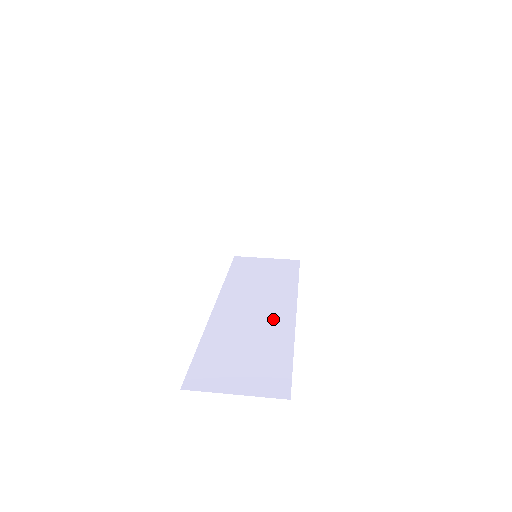
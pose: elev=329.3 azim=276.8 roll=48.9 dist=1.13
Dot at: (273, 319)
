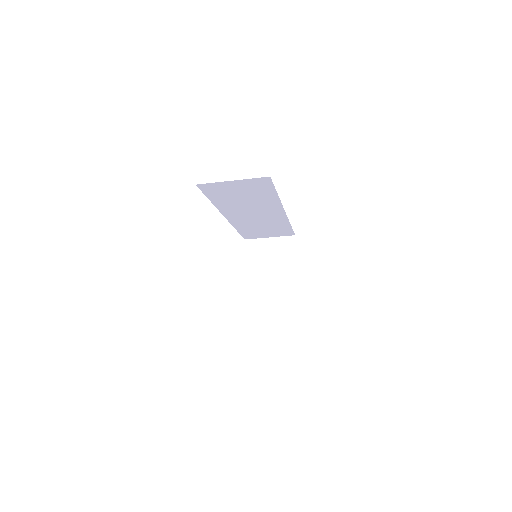
Dot at: occluded
